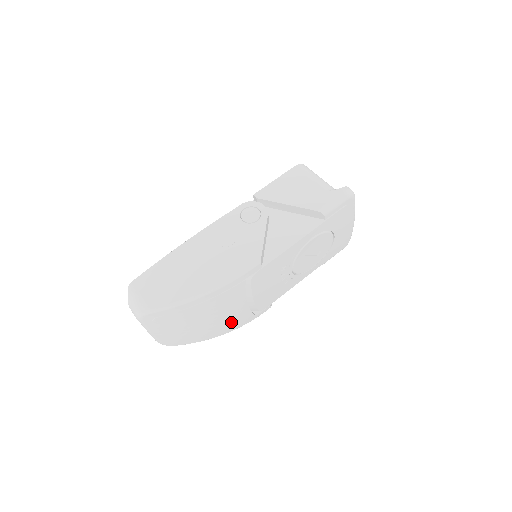
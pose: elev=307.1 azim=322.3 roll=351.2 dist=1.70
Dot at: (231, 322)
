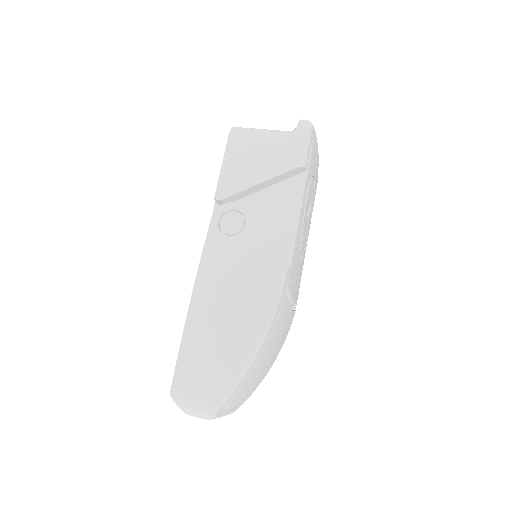
Dot at: (284, 337)
